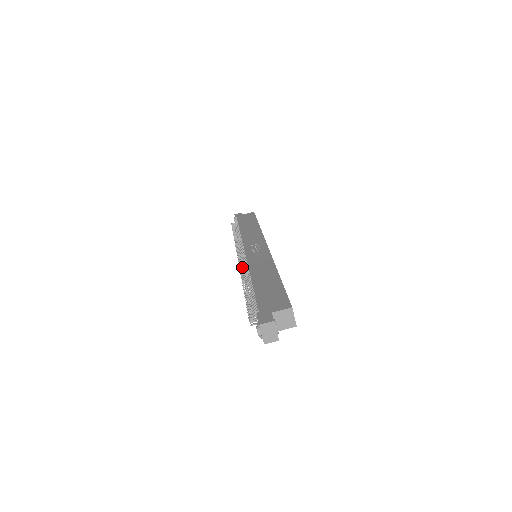
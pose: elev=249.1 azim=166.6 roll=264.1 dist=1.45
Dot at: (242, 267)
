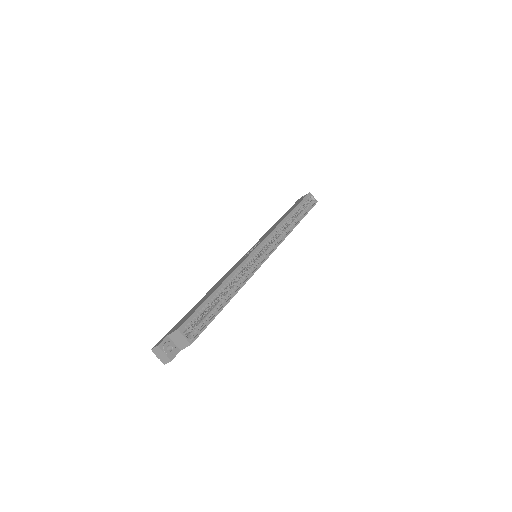
Dot at: occluded
